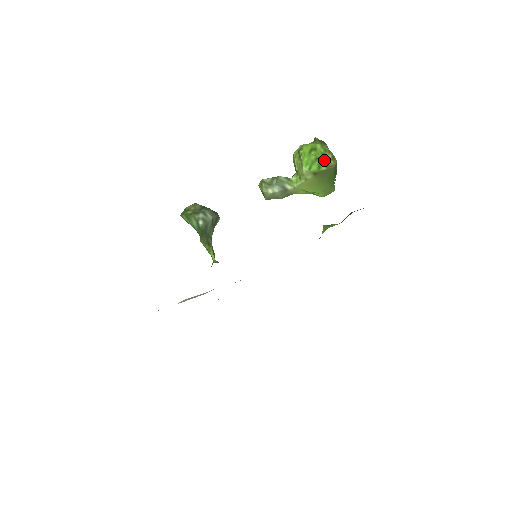
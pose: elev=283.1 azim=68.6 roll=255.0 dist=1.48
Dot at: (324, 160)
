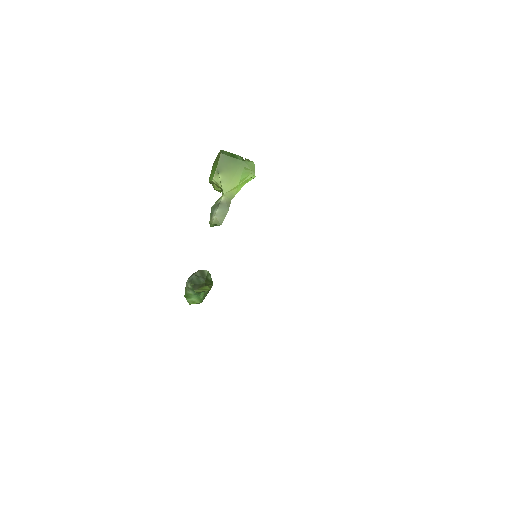
Dot at: (217, 162)
